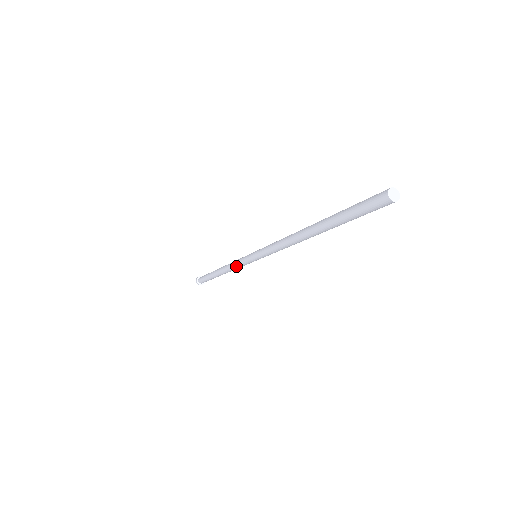
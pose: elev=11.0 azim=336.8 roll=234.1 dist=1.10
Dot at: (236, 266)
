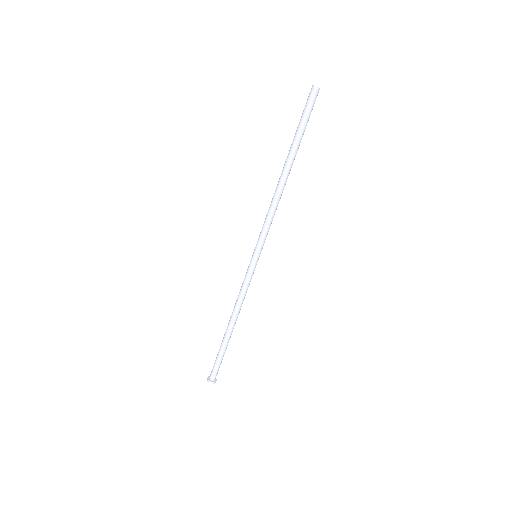
Dot at: (243, 290)
